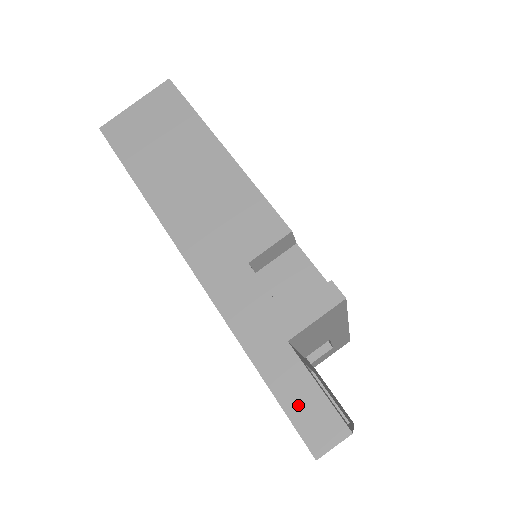
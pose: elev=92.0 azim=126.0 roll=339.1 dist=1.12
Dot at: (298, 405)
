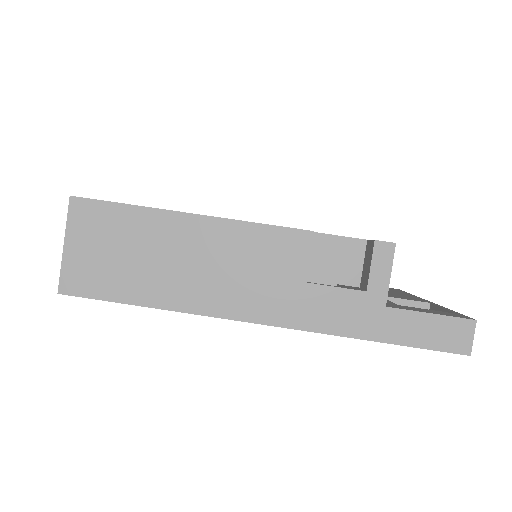
Dot at: (430, 337)
